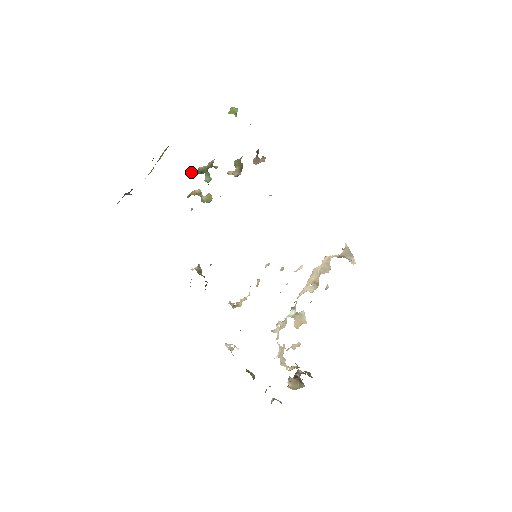
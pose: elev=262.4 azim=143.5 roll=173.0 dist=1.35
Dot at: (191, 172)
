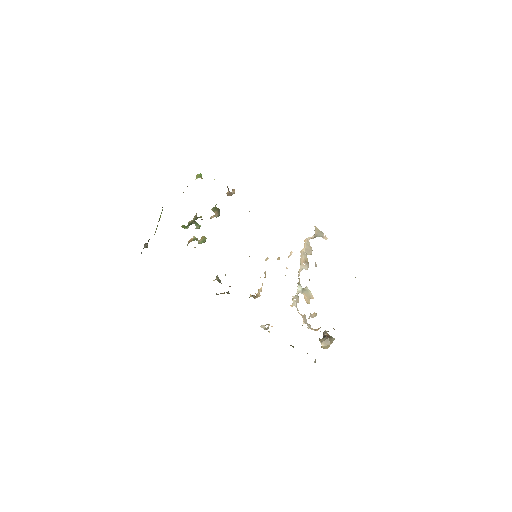
Dot at: (183, 227)
